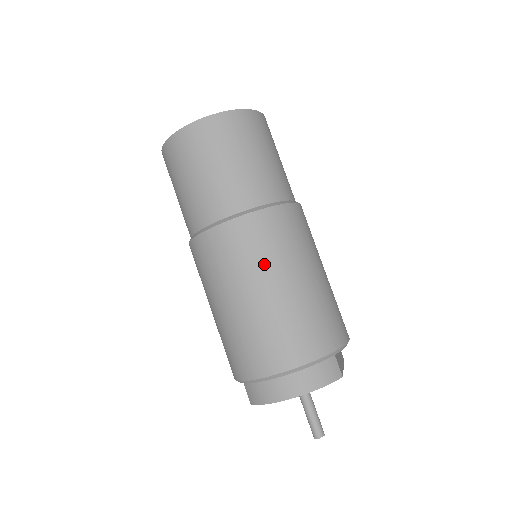
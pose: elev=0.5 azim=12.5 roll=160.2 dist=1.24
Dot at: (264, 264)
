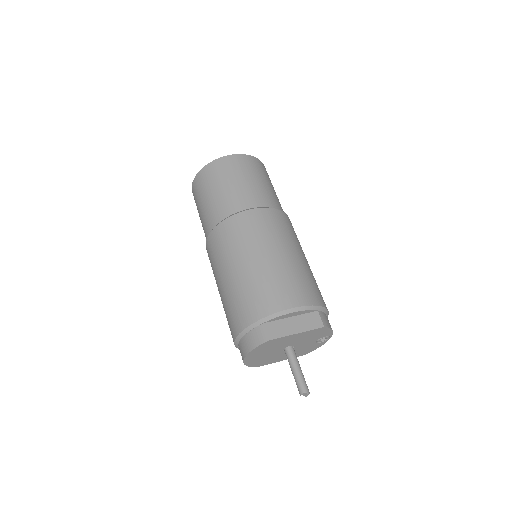
Dot at: (217, 266)
